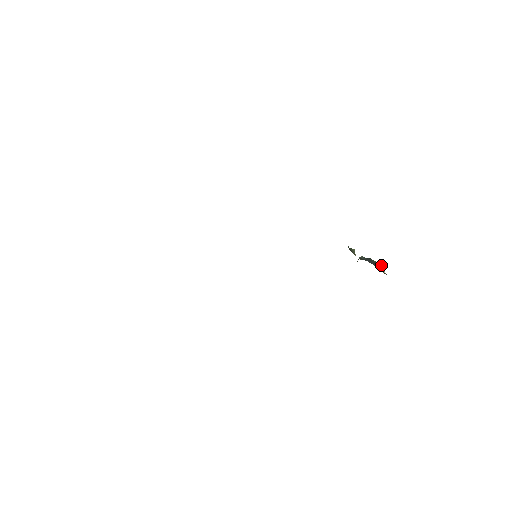
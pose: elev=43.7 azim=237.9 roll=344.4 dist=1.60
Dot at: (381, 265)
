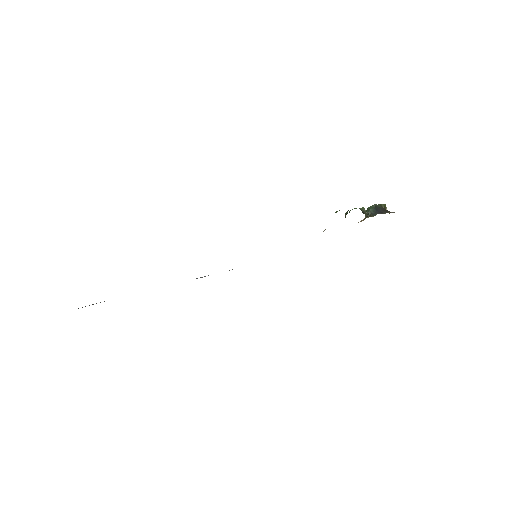
Dot at: (383, 204)
